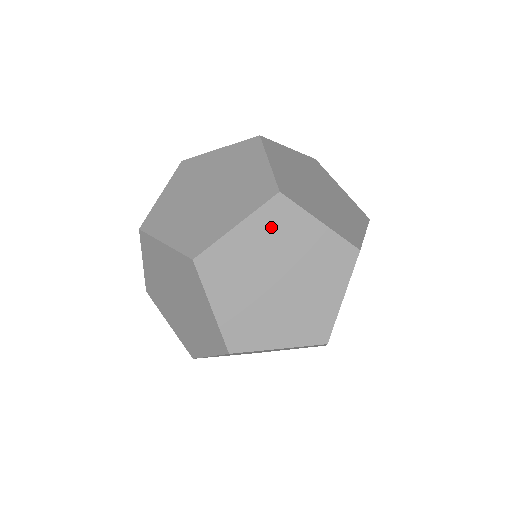
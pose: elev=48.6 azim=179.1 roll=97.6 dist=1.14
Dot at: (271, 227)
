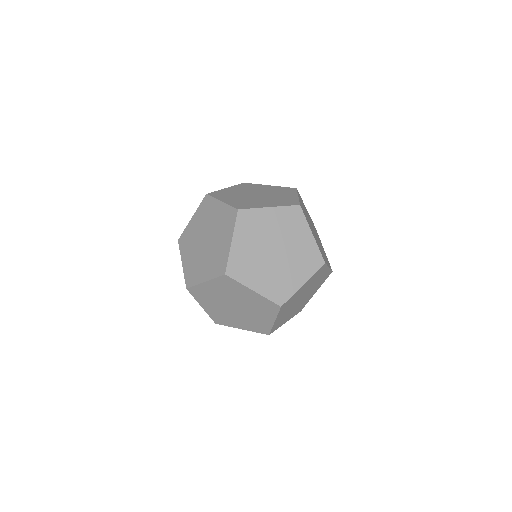
Dot at: (224, 286)
